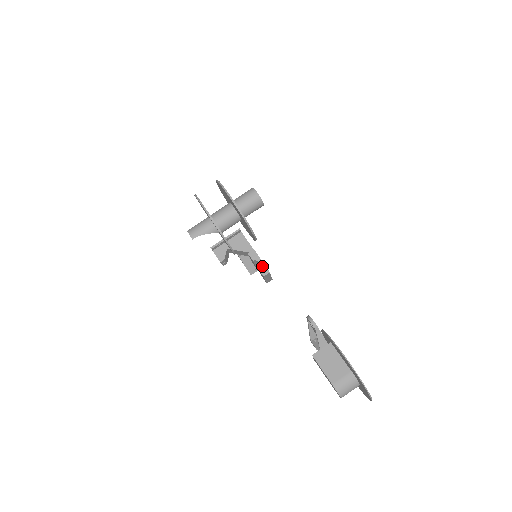
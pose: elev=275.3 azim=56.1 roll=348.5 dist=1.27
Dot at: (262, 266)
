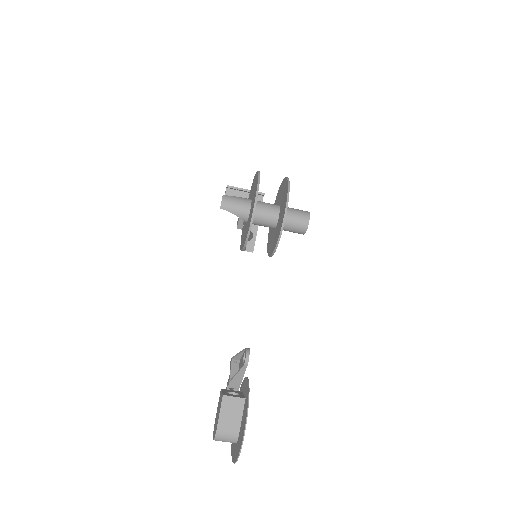
Dot at: (252, 242)
